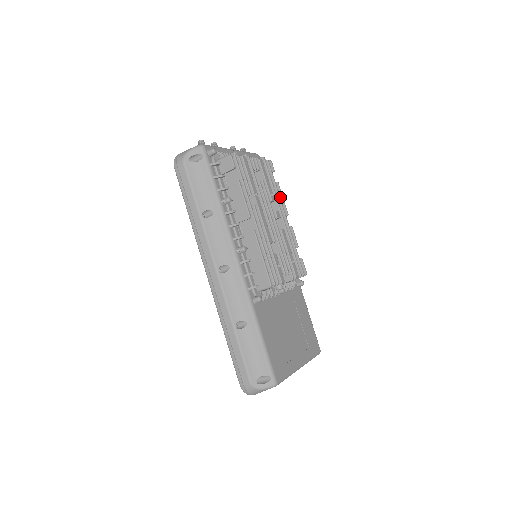
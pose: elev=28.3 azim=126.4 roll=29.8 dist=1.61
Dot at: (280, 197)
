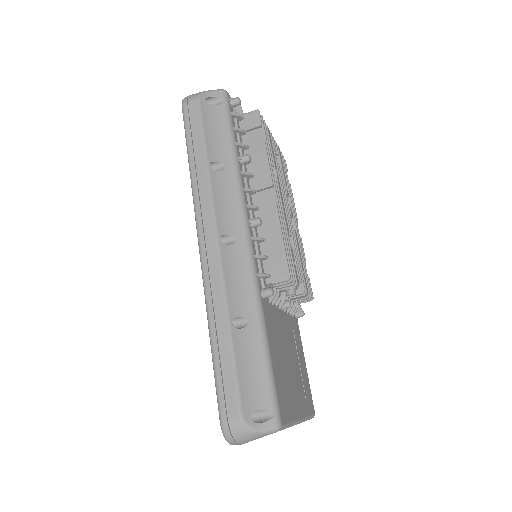
Dot at: occluded
